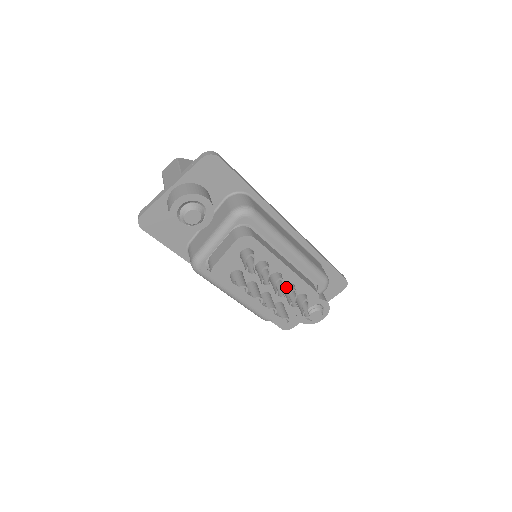
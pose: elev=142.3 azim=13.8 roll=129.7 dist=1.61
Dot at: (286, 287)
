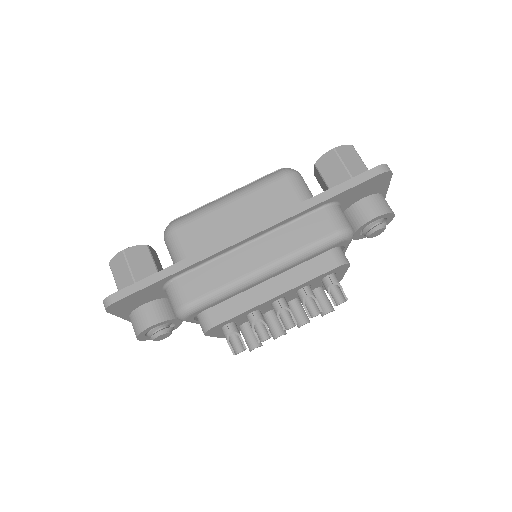
Dot at: occluded
